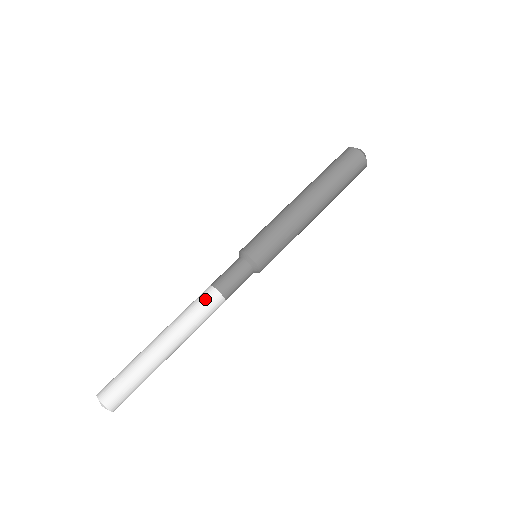
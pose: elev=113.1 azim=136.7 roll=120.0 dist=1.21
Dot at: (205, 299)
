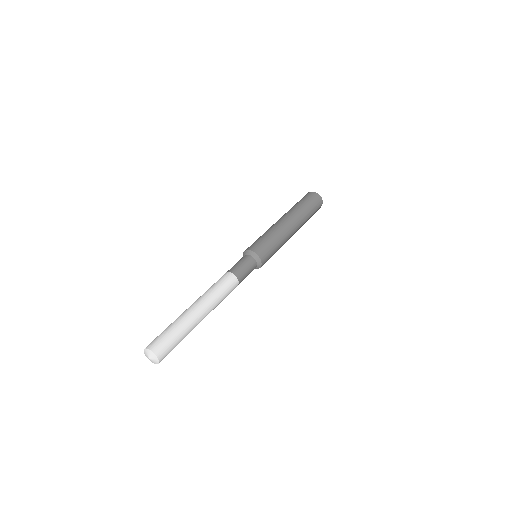
Dot at: (230, 284)
